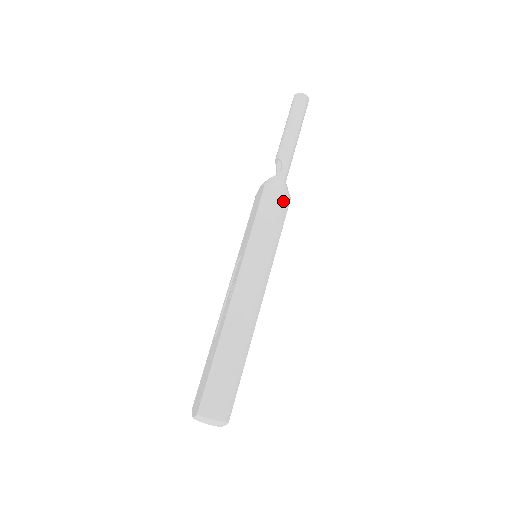
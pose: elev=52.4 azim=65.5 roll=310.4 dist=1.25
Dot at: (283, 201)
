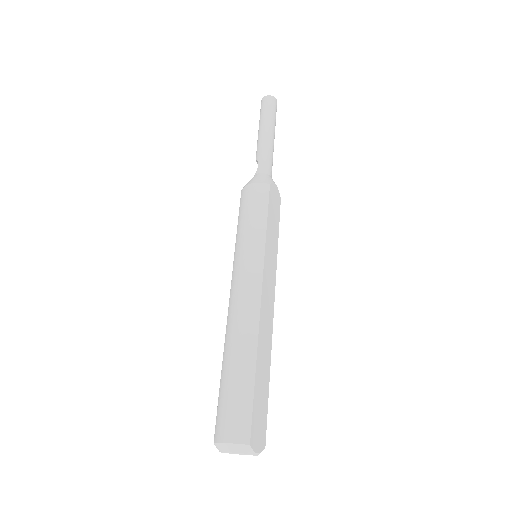
Dot at: (258, 190)
